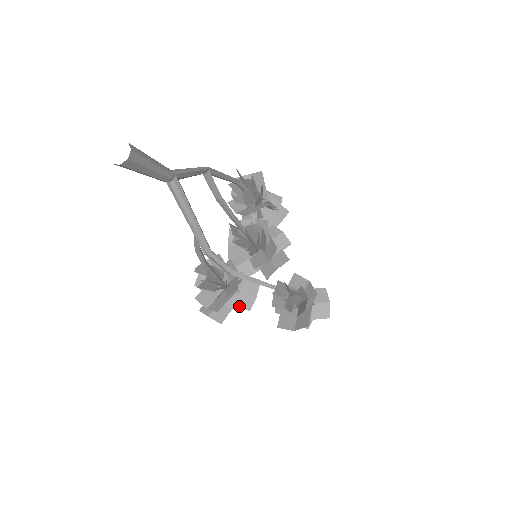
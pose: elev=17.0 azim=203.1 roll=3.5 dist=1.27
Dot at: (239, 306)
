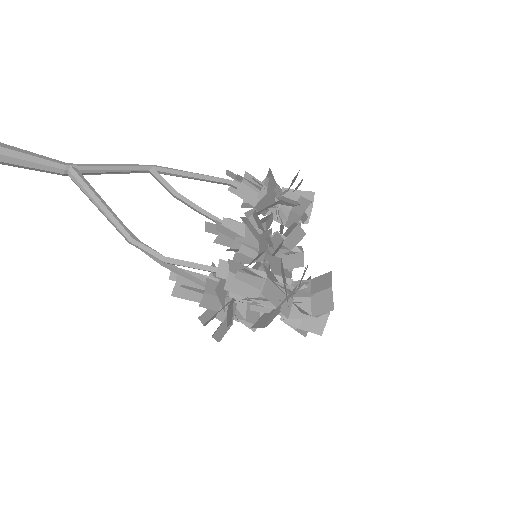
Dot at: (250, 322)
